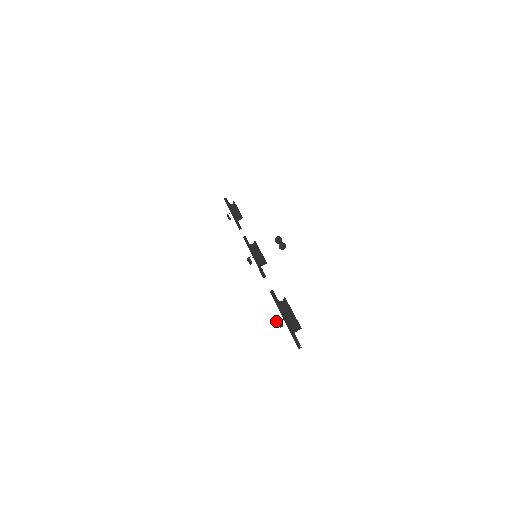
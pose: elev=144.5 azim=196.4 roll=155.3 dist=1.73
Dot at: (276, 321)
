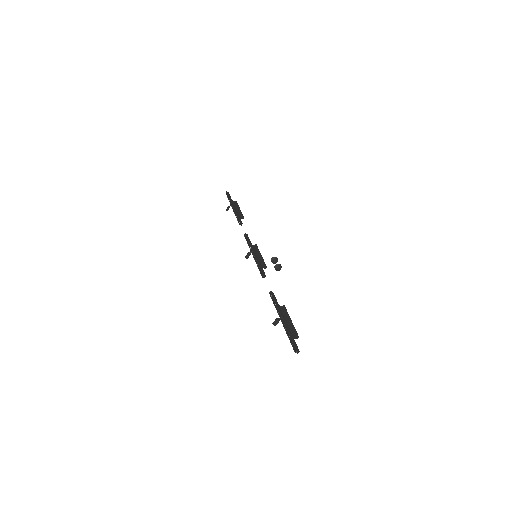
Dot at: (277, 318)
